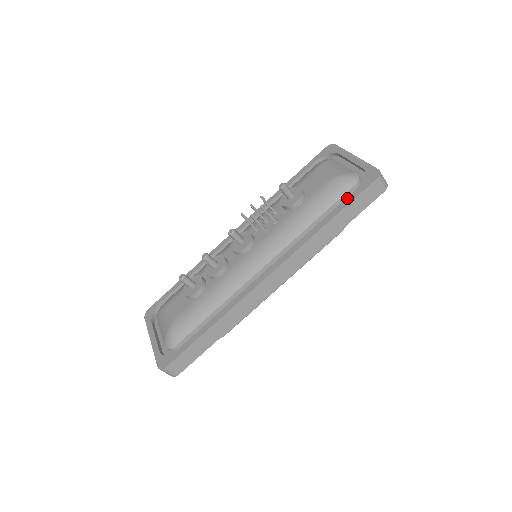
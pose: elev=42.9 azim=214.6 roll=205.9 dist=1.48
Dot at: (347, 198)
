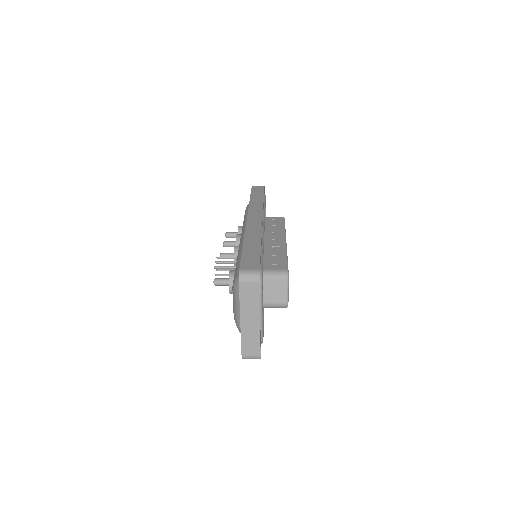
Dot at: occluded
